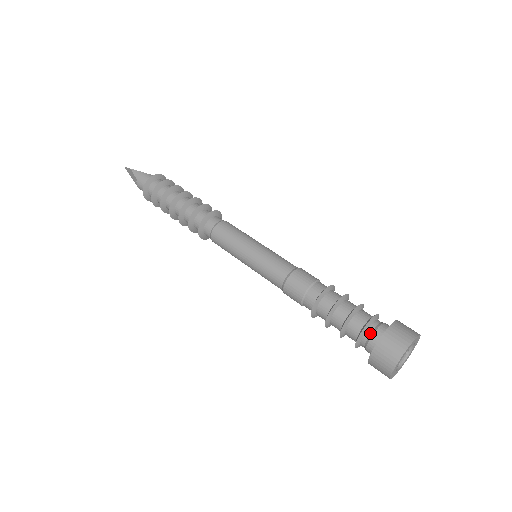
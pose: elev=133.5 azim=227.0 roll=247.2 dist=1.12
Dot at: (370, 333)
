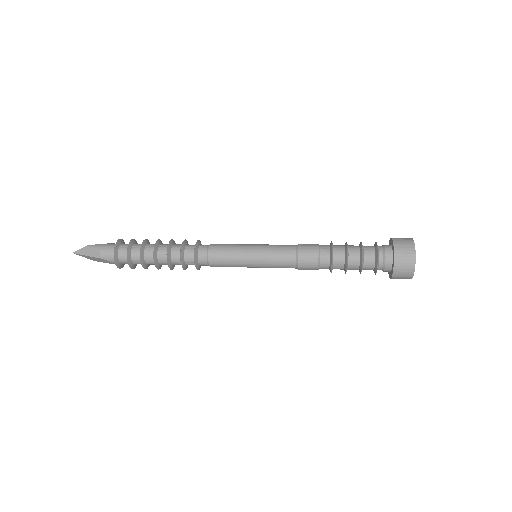
Dot at: (382, 251)
